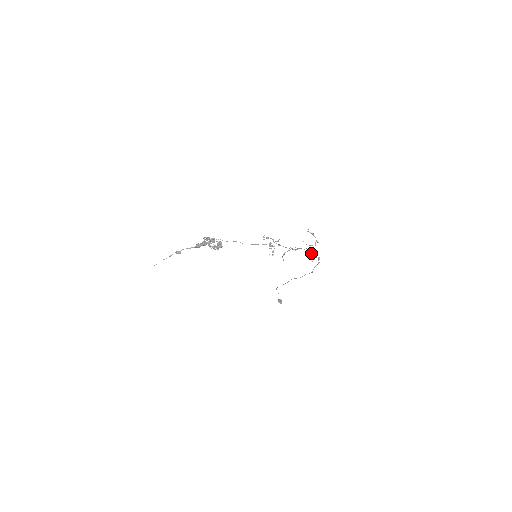
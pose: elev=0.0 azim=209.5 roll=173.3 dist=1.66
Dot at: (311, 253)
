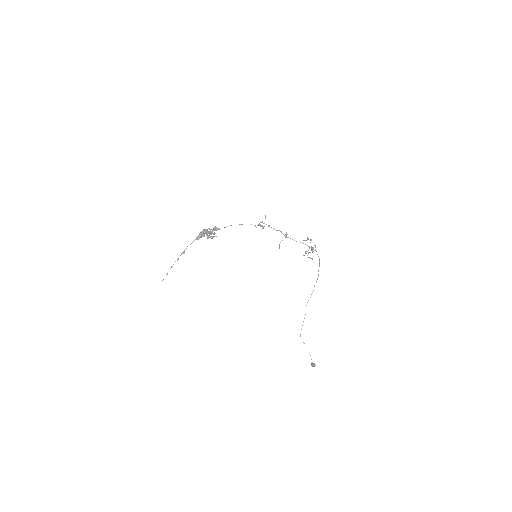
Dot at: (309, 252)
